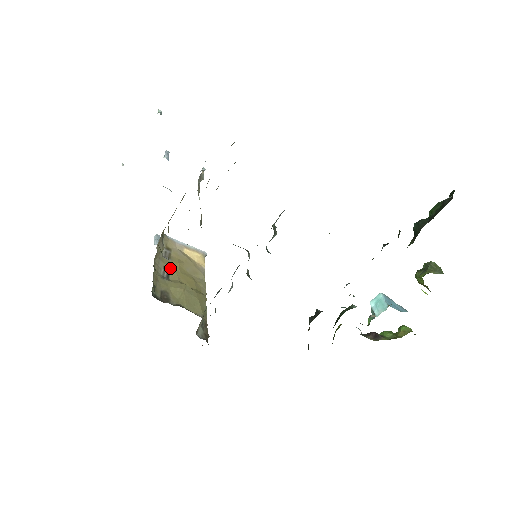
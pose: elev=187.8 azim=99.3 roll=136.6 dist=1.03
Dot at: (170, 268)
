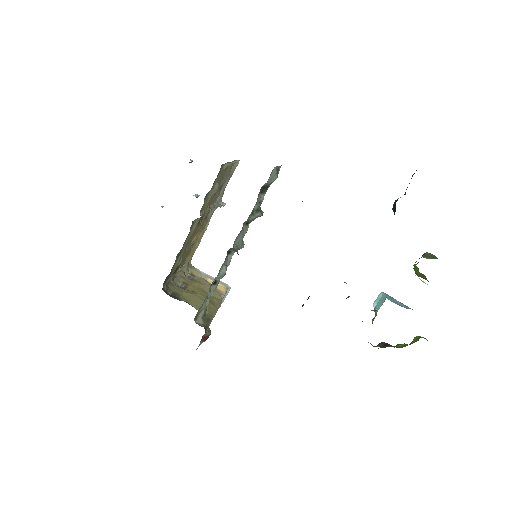
Dot at: (189, 284)
